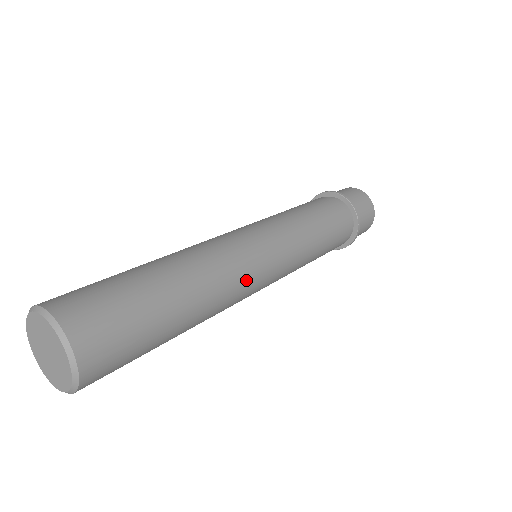
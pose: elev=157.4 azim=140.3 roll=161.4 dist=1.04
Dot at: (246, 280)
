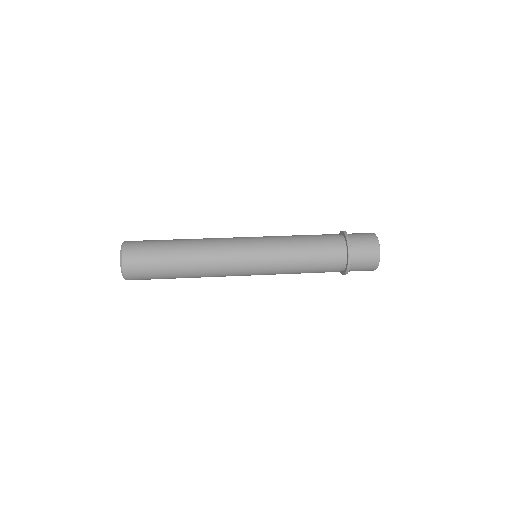
Dot at: (225, 256)
